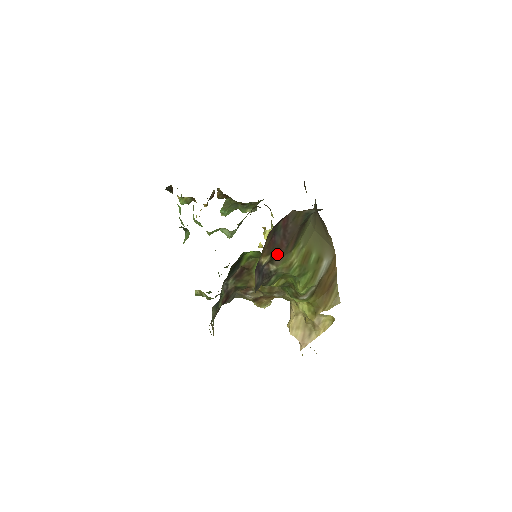
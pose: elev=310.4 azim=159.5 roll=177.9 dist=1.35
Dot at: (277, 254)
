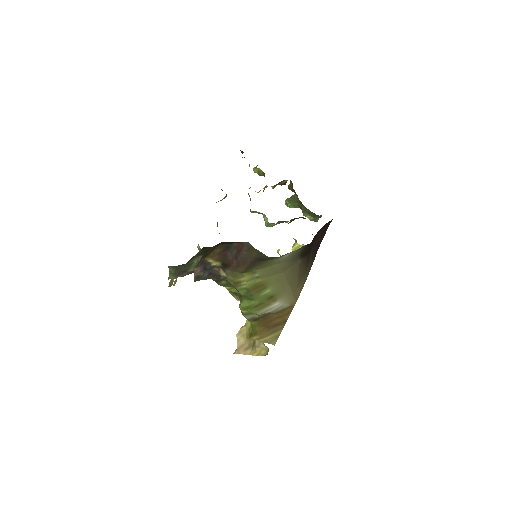
Dot at: (228, 266)
